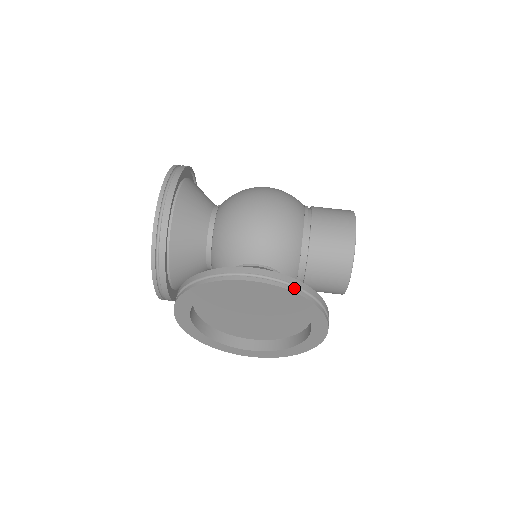
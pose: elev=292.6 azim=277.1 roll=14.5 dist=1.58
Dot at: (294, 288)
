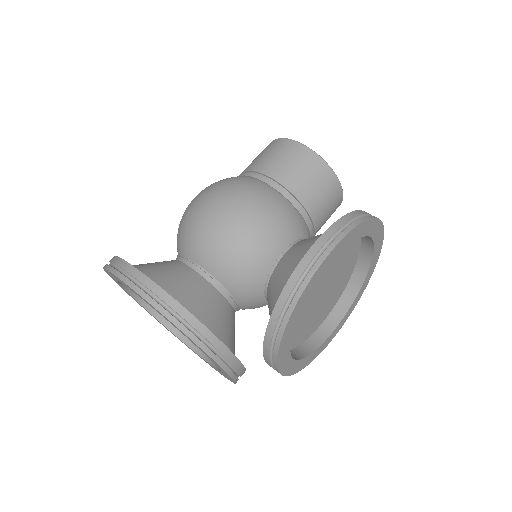
Dot at: (354, 222)
